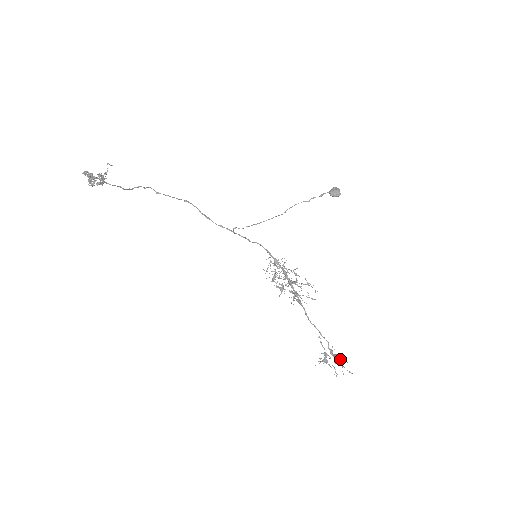
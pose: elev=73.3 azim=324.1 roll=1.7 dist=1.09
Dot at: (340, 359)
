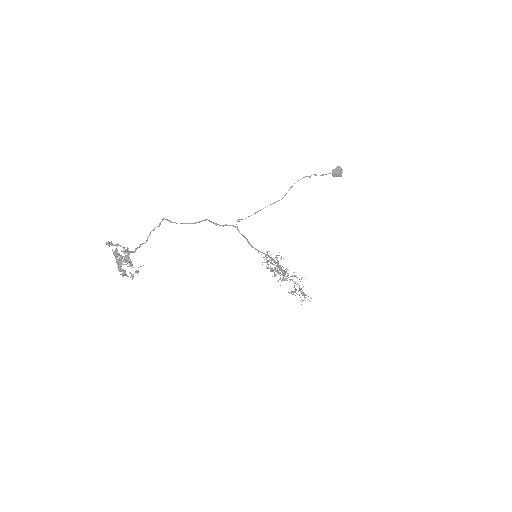
Dot at: occluded
